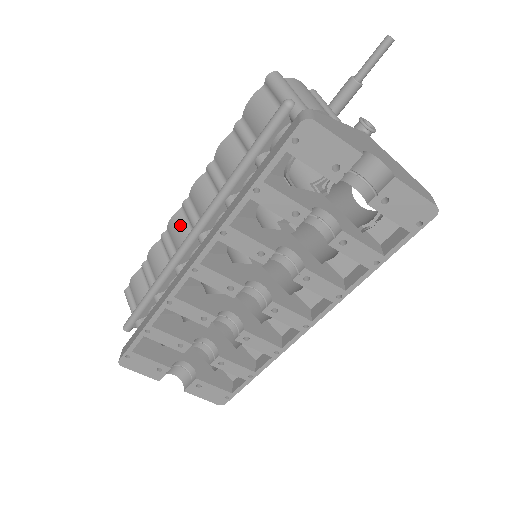
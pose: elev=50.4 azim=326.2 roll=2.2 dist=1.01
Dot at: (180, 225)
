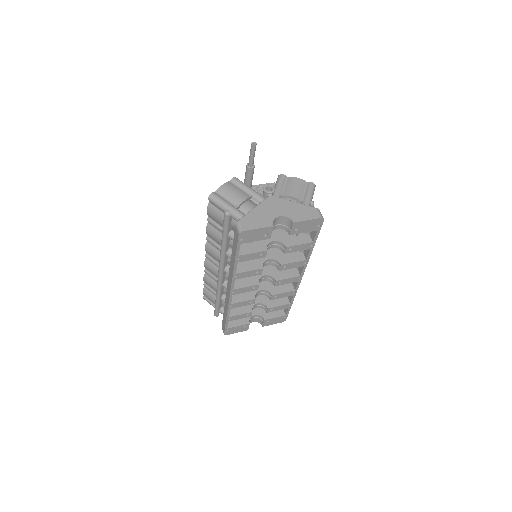
Dot at: (211, 267)
